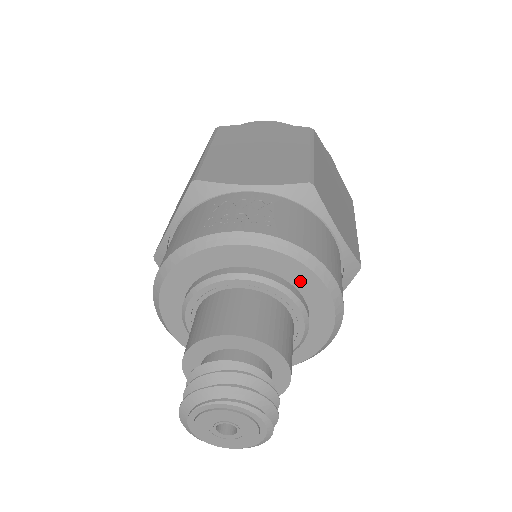
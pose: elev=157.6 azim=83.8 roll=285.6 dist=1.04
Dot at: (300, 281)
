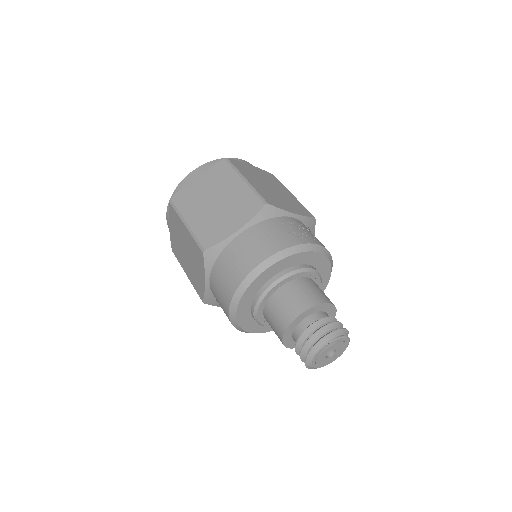
Dot at: (323, 274)
